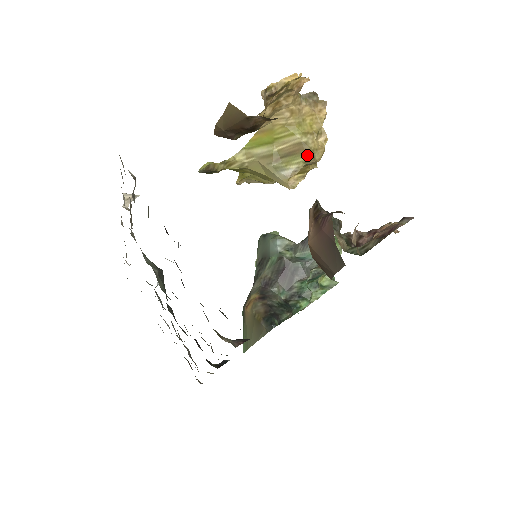
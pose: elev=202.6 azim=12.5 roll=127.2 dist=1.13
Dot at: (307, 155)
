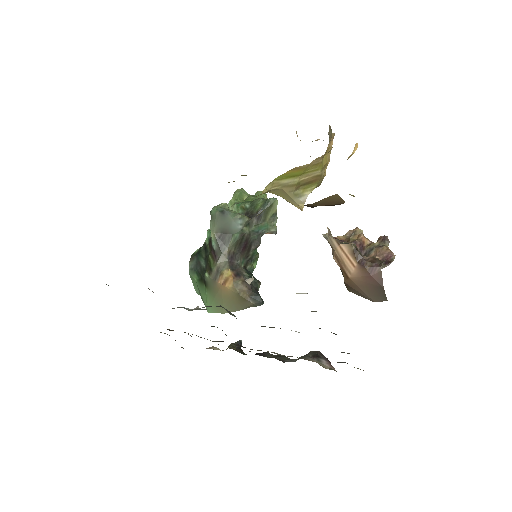
Dot at: (319, 183)
